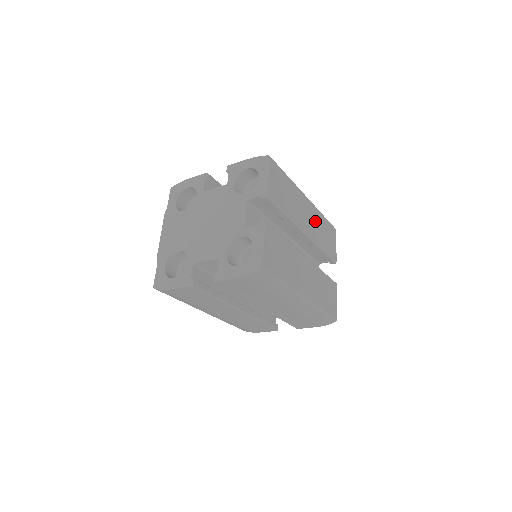
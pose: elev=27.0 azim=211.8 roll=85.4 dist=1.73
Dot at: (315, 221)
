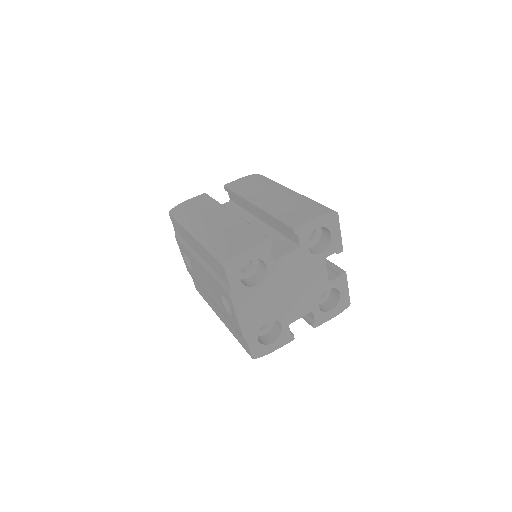
Dot at: occluded
